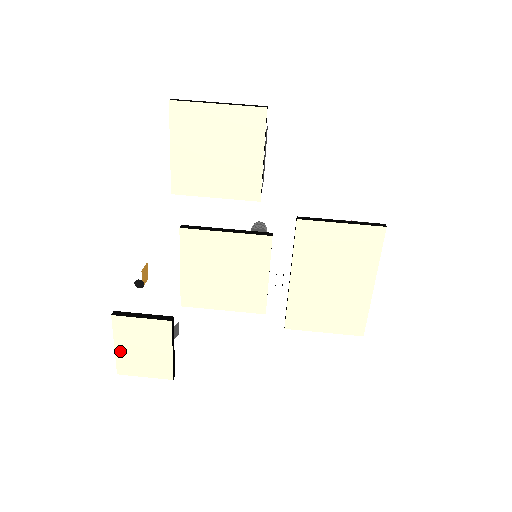
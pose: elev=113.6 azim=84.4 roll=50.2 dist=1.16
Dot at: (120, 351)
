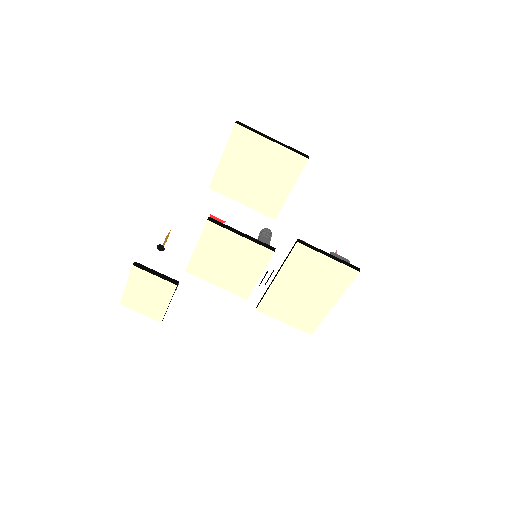
Dot at: (129, 290)
